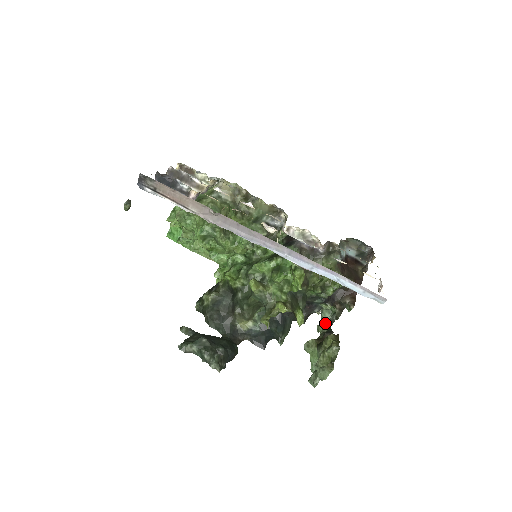
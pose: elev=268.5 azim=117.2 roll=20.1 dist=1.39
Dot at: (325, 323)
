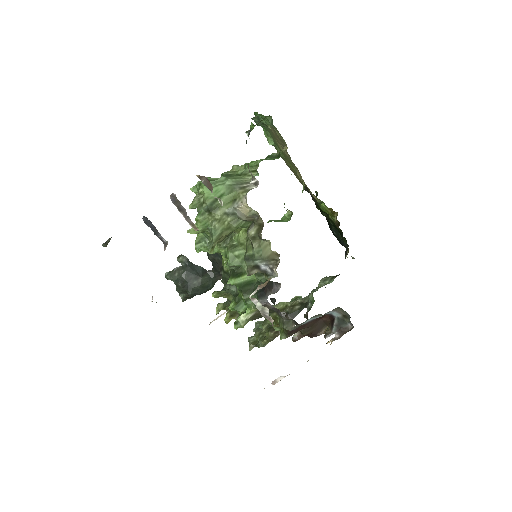
Dot at: occluded
